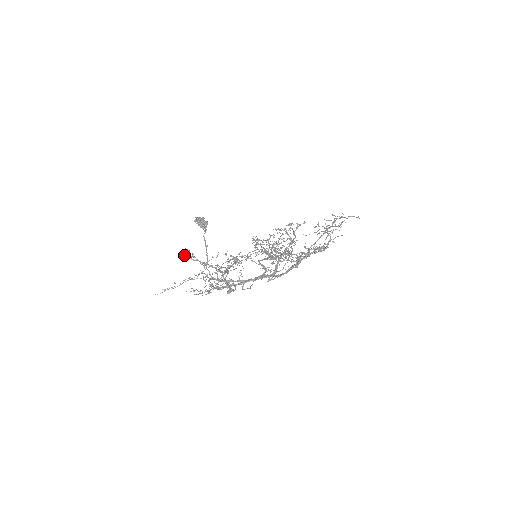
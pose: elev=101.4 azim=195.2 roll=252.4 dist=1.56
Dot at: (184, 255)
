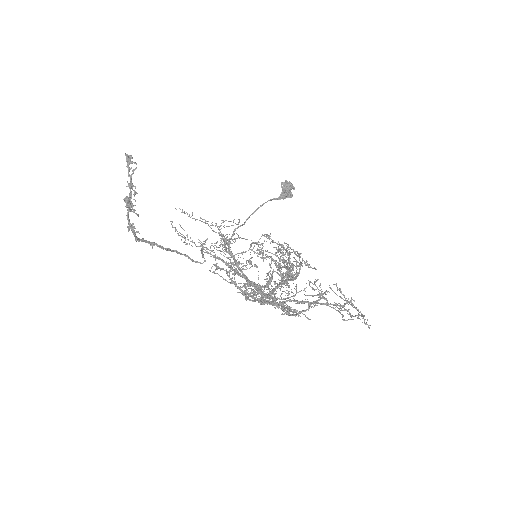
Dot at: (126, 161)
